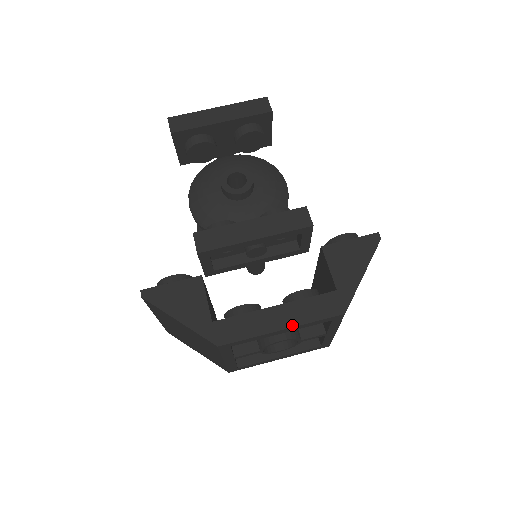
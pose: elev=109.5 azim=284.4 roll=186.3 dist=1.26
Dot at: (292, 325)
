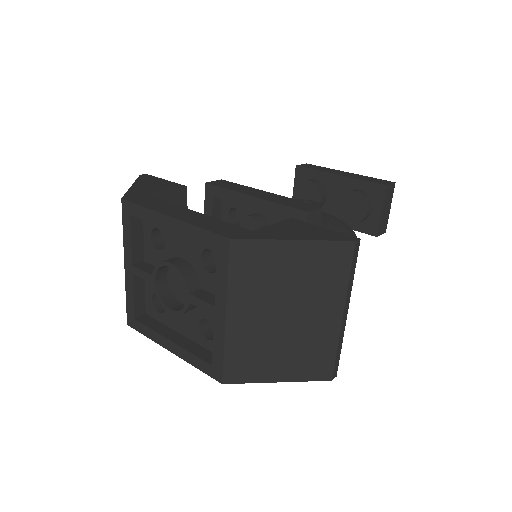
Dot at: (181, 219)
